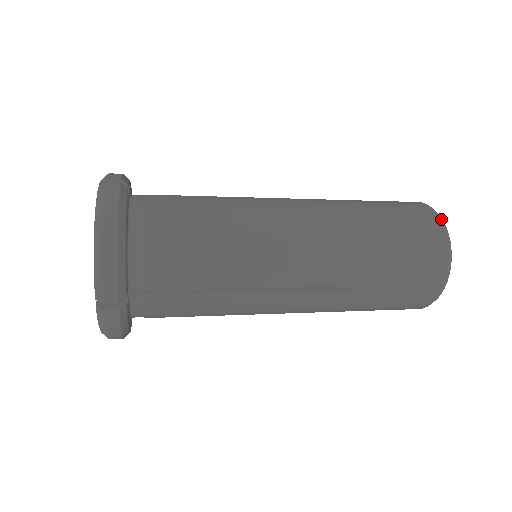
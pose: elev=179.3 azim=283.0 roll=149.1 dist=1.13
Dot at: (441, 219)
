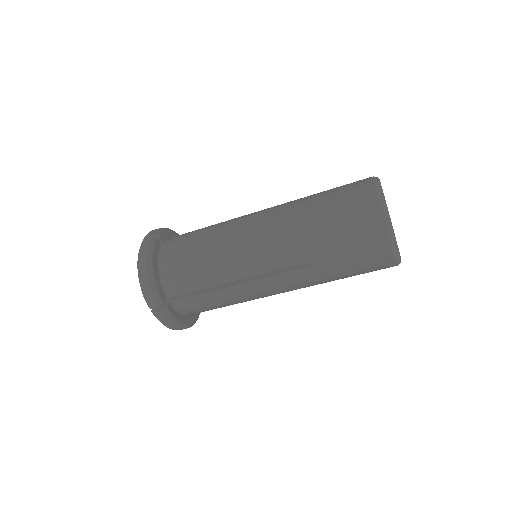
Dot at: (377, 188)
